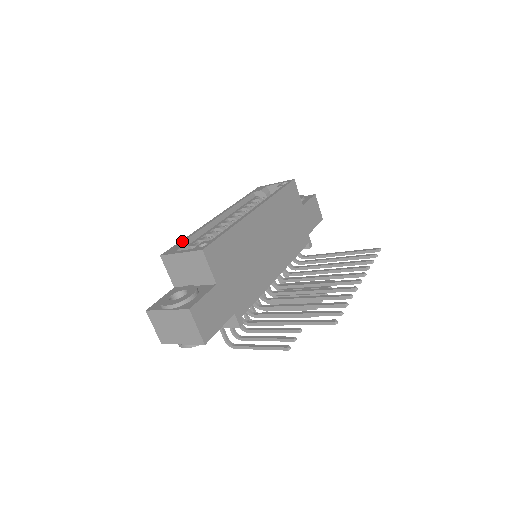
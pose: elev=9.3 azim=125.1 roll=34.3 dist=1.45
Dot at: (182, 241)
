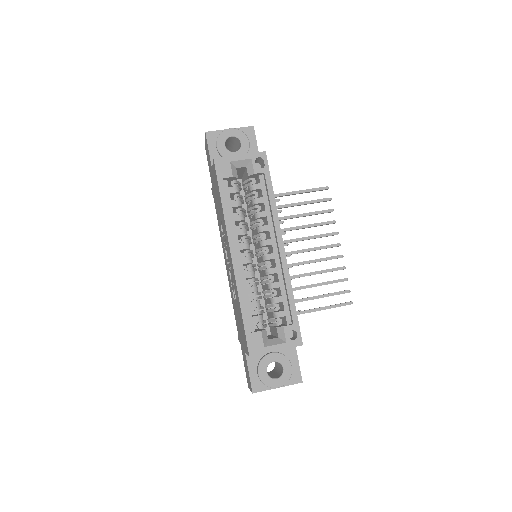
Dot at: (248, 324)
